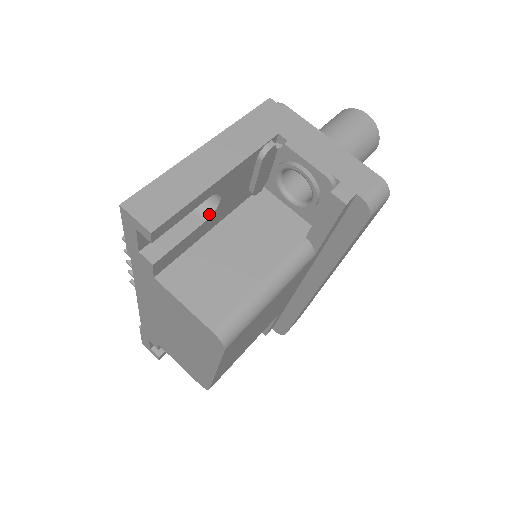
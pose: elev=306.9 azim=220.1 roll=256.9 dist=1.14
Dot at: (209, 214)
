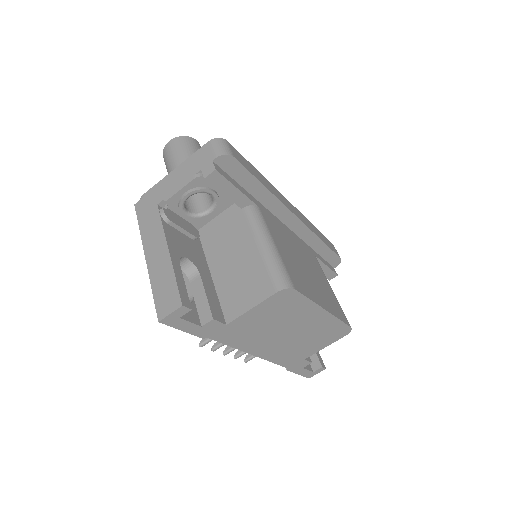
Dot at: (196, 271)
